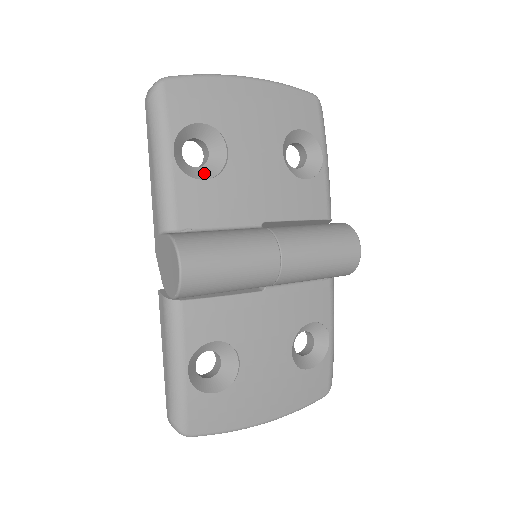
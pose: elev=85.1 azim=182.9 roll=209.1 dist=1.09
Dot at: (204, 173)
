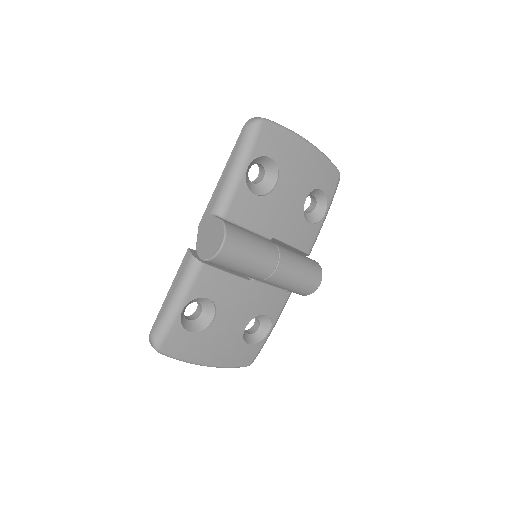
Dot at: (256, 189)
